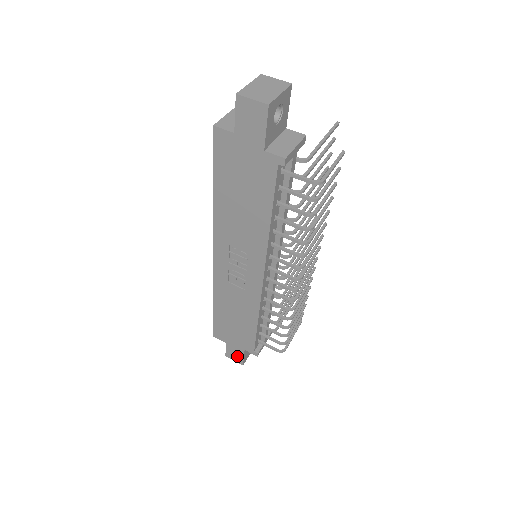
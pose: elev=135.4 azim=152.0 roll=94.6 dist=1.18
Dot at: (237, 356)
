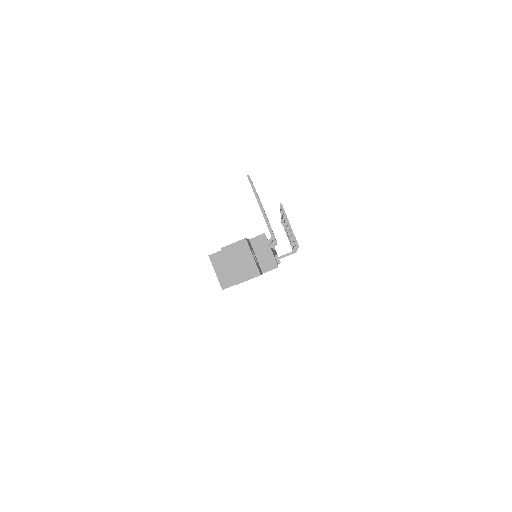
Dot at: occluded
